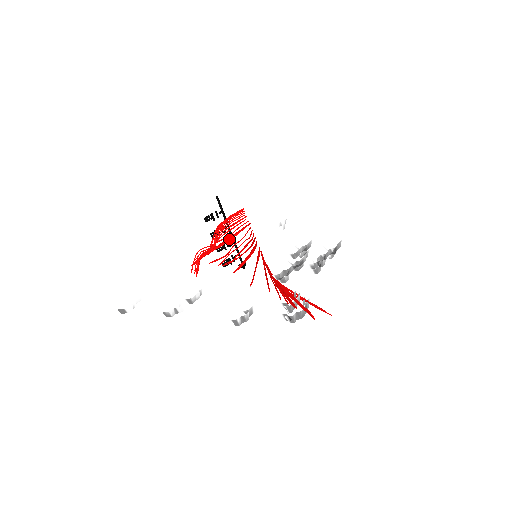
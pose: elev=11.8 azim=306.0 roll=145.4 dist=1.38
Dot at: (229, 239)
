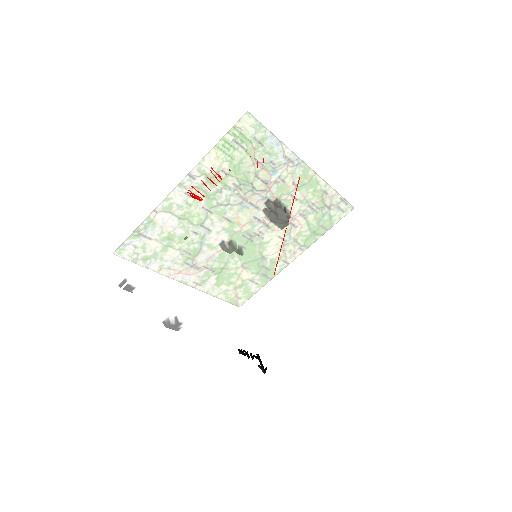
Dot at: occluded
